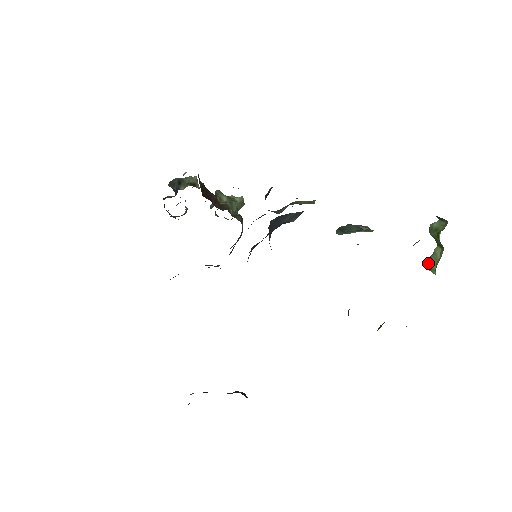
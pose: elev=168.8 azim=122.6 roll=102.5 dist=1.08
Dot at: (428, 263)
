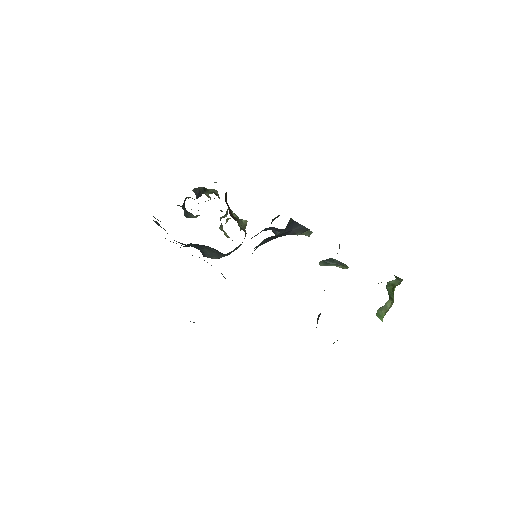
Dot at: (379, 311)
